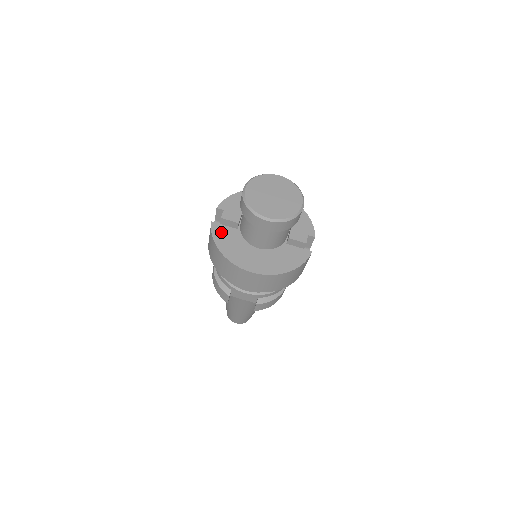
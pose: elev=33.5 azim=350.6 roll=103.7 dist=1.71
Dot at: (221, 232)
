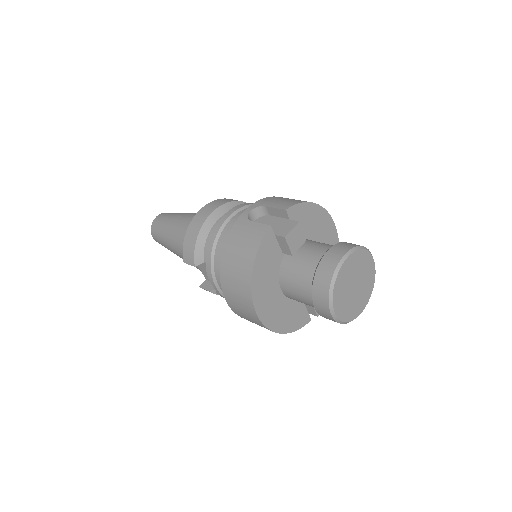
Dot at: (269, 247)
